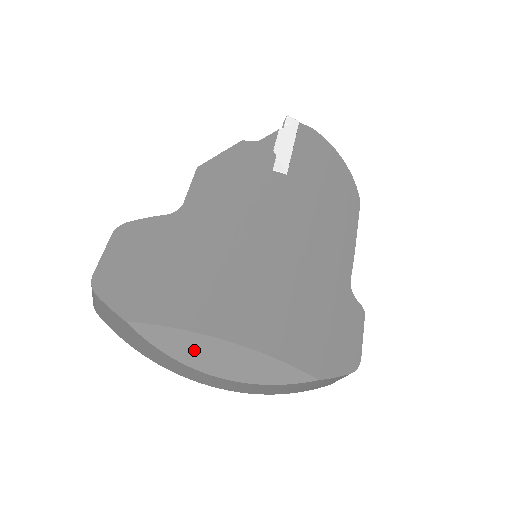
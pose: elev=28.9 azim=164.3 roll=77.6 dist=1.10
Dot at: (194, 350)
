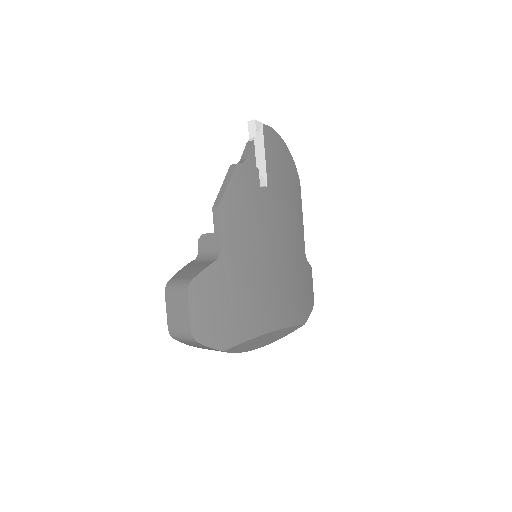
Dot at: (254, 344)
